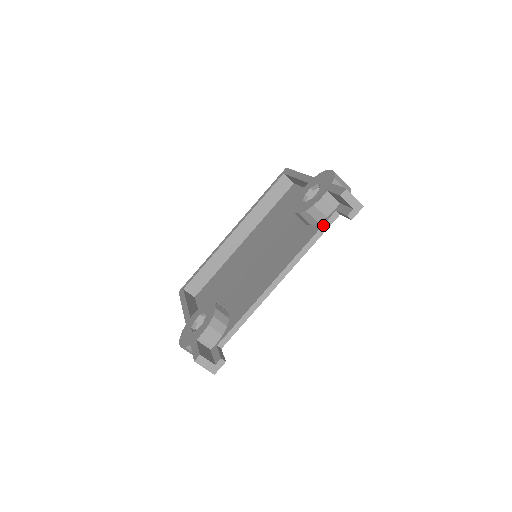
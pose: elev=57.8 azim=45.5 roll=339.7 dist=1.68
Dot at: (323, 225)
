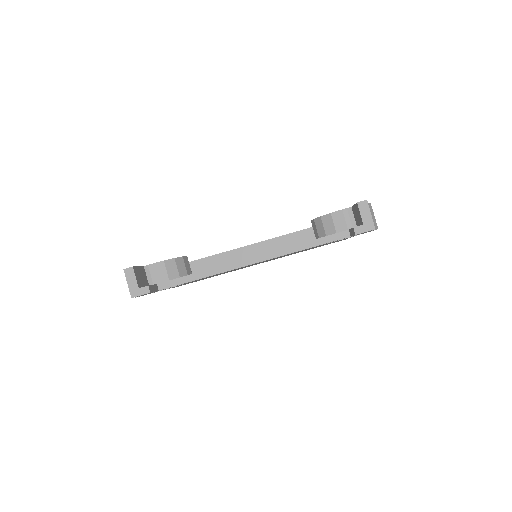
Dot at: (328, 236)
